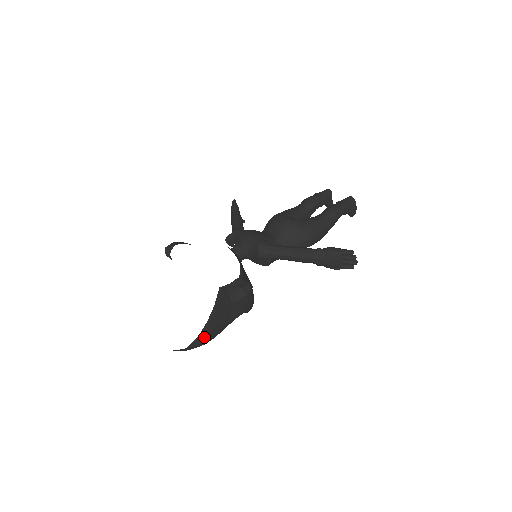
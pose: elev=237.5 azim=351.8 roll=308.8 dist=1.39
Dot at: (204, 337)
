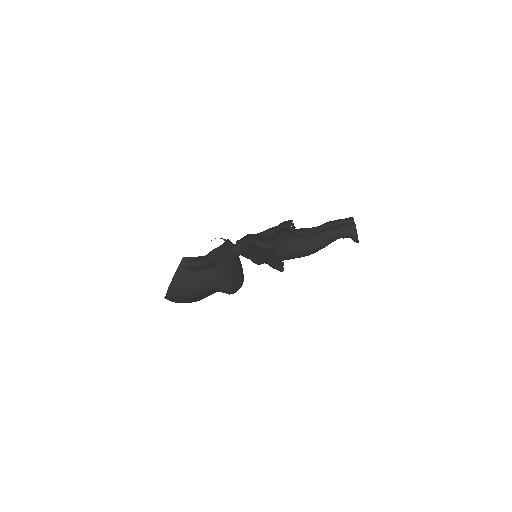
Dot at: (174, 292)
